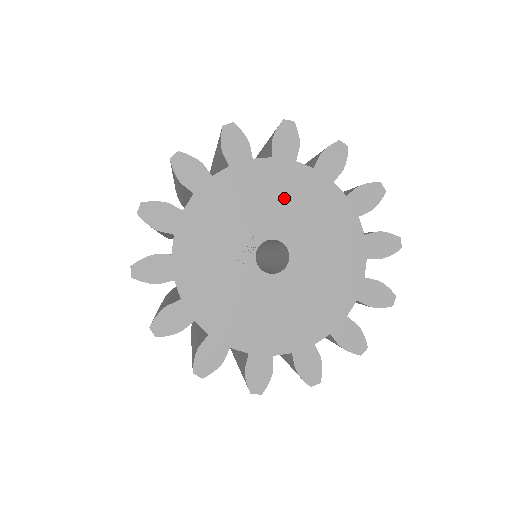
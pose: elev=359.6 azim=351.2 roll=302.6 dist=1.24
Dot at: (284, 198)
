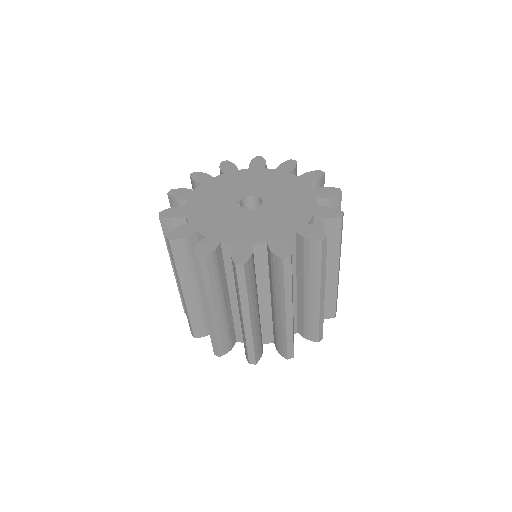
Dot at: (258, 181)
